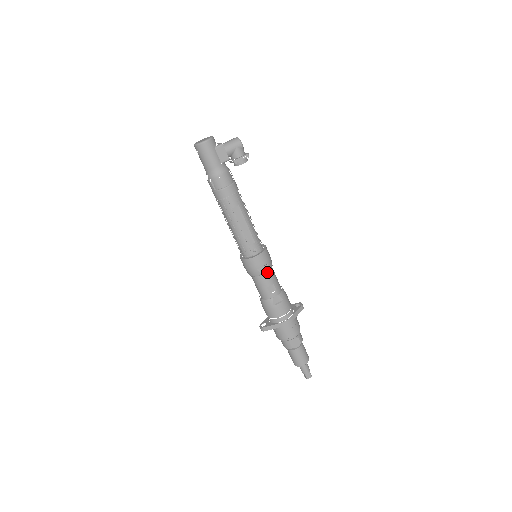
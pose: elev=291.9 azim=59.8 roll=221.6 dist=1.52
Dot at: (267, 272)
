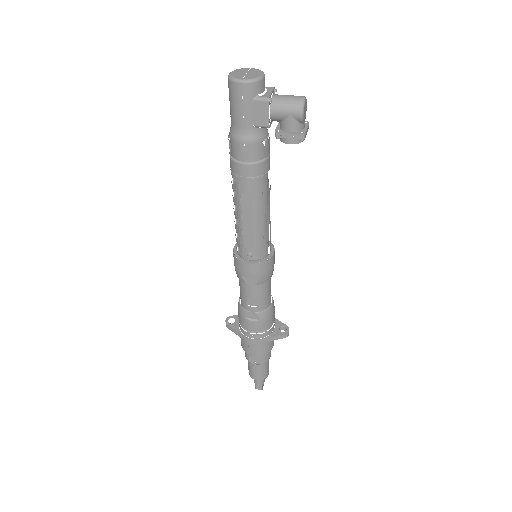
Dot at: (255, 284)
